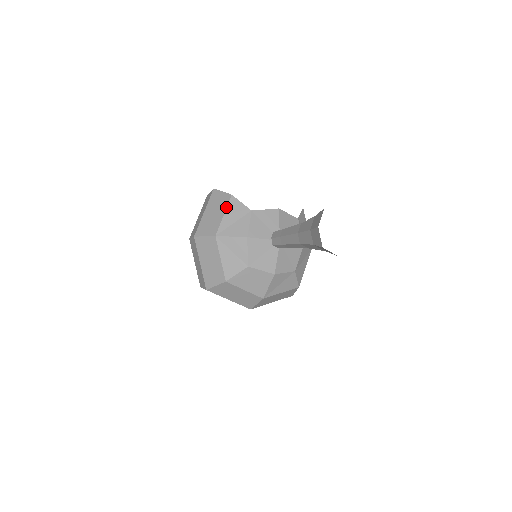
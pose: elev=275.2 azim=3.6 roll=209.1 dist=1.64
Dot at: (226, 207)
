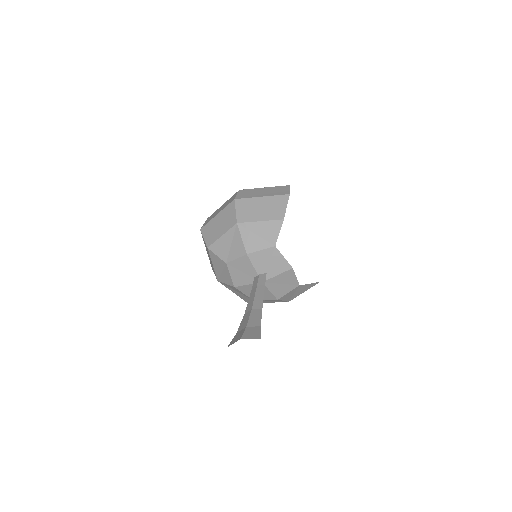
Dot at: (269, 220)
